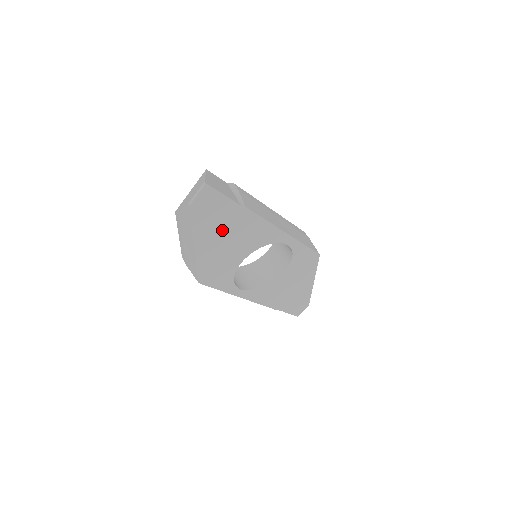
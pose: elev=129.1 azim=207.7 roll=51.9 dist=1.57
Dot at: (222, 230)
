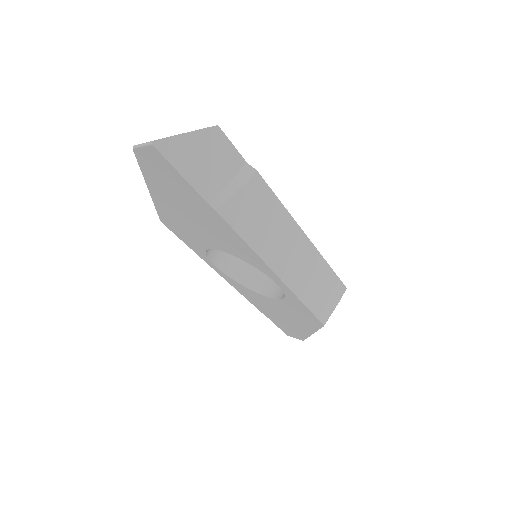
Dot at: (185, 205)
